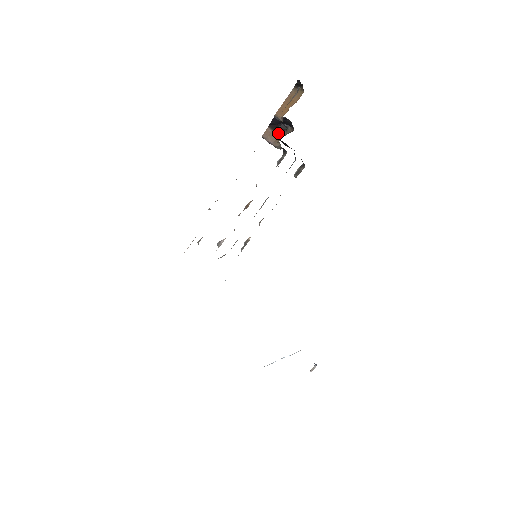
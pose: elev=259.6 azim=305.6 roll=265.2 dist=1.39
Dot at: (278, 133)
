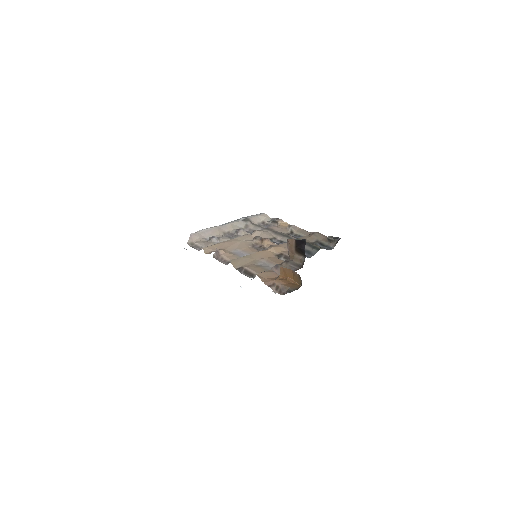
Dot at: (296, 252)
